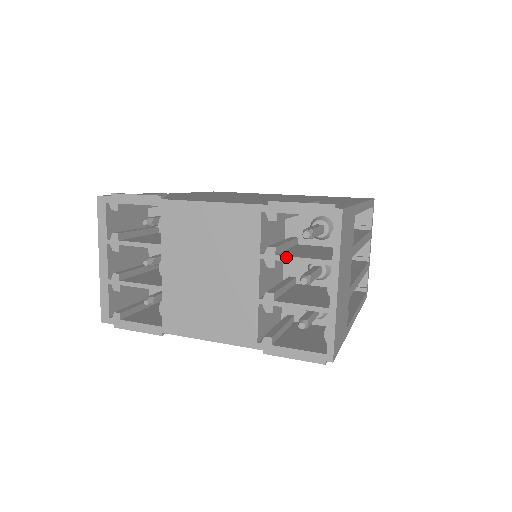
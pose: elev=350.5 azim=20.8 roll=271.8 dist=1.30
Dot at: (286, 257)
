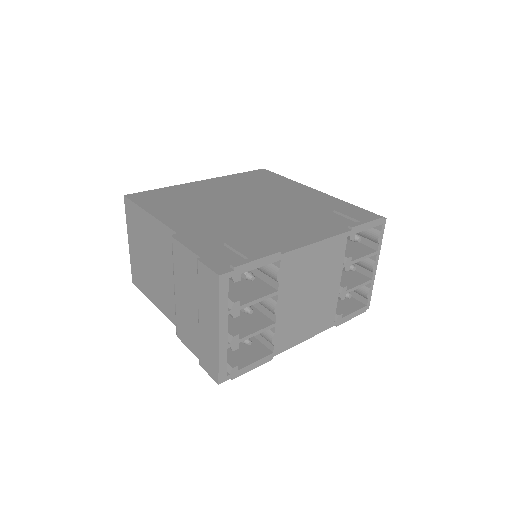
Dot at: (357, 260)
